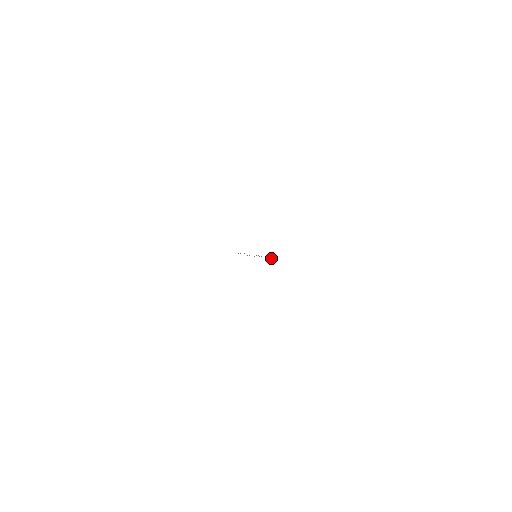
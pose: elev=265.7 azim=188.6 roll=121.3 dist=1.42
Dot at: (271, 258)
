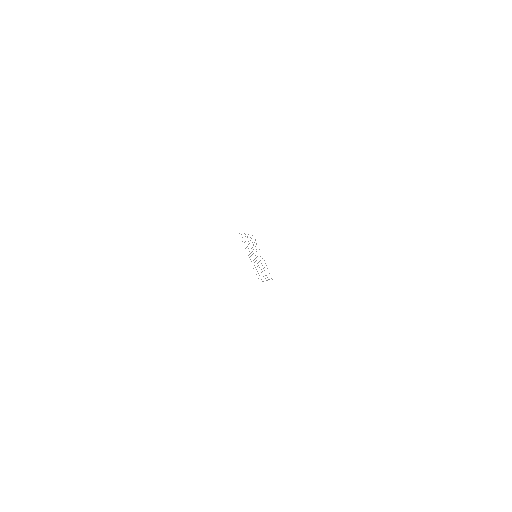
Dot at: occluded
